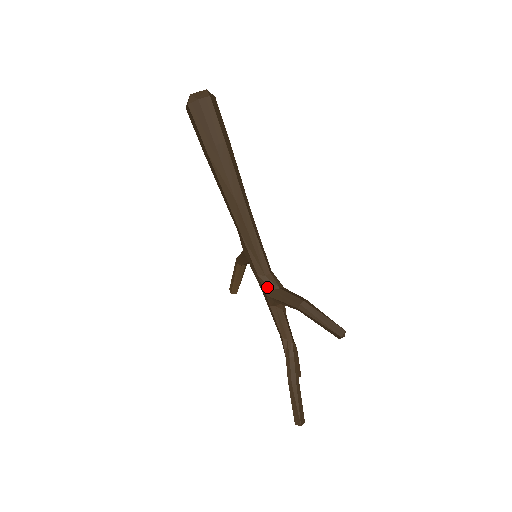
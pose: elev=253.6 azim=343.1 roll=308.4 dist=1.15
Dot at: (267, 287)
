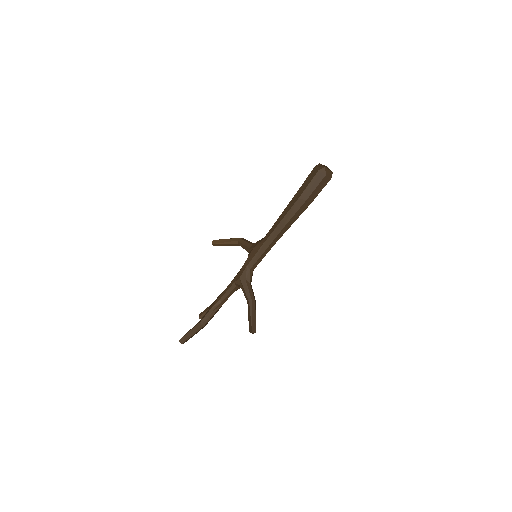
Dot at: (245, 276)
